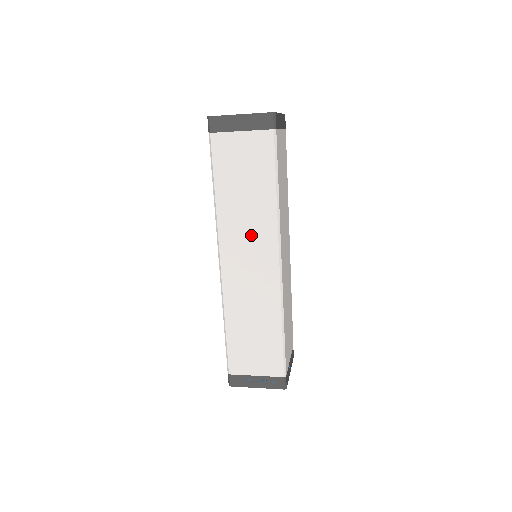
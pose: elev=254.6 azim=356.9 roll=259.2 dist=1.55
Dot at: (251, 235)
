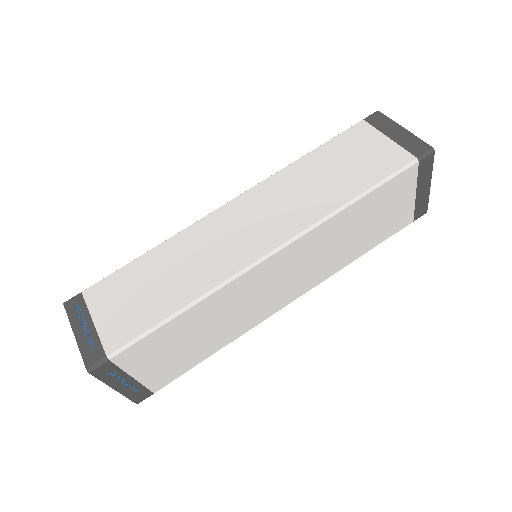
Dot at: (284, 207)
